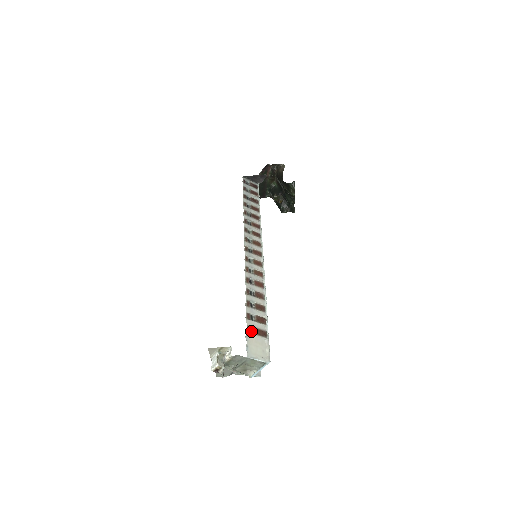
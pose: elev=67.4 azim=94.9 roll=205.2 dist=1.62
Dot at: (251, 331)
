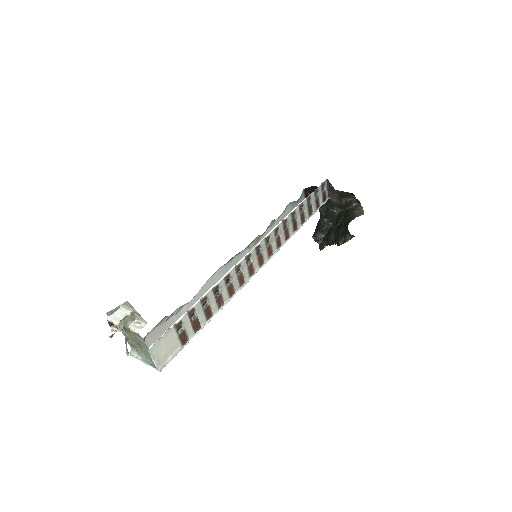
Dot at: (178, 328)
